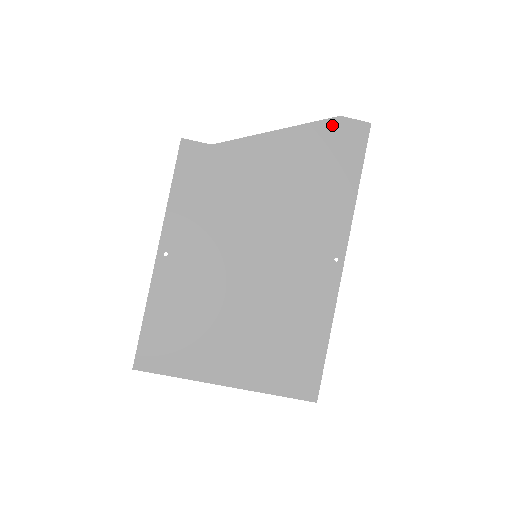
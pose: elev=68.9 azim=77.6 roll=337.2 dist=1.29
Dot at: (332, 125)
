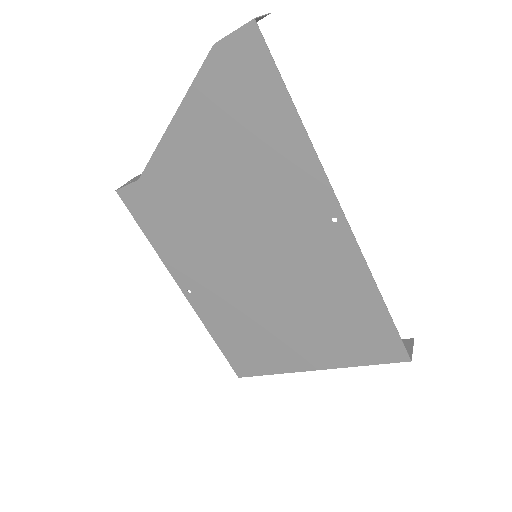
Dot at: (214, 65)
